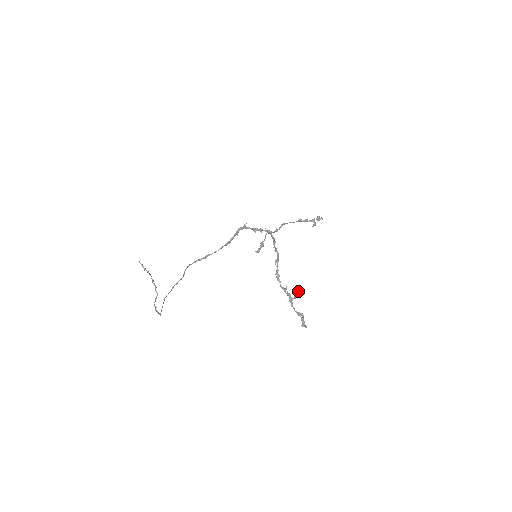
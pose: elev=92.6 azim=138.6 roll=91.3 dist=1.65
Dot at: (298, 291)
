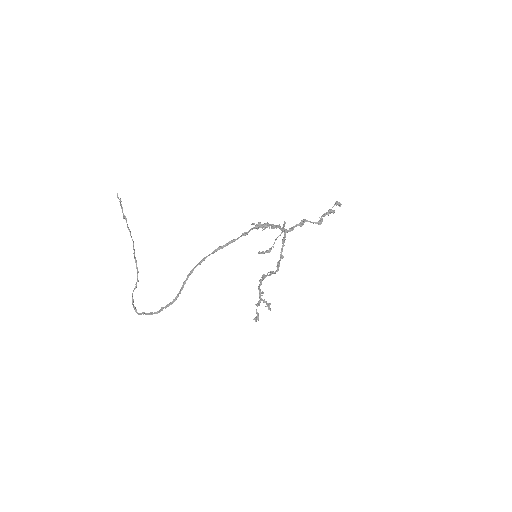
Dot at: occluded
